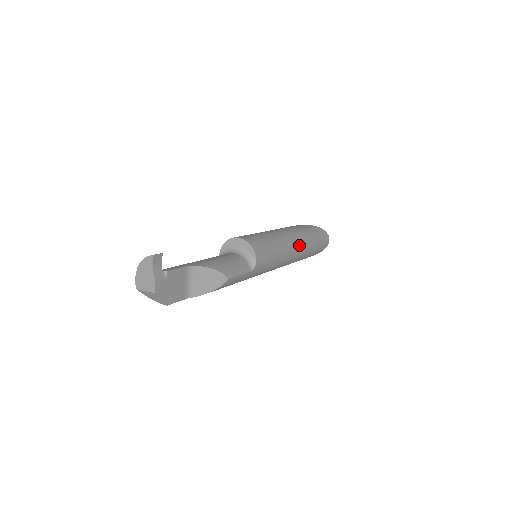
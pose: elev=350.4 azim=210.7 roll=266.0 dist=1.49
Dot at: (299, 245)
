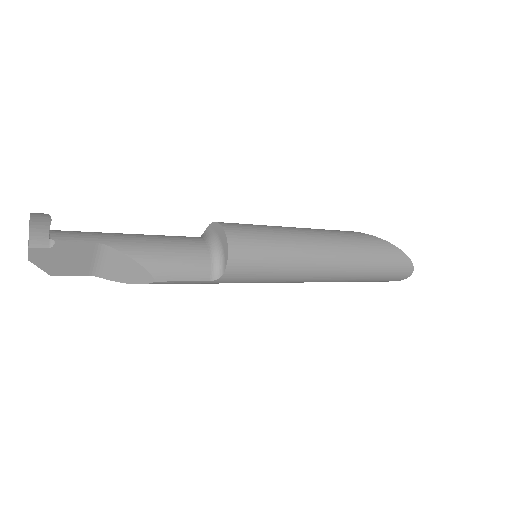
Dot at: (336, 269)
